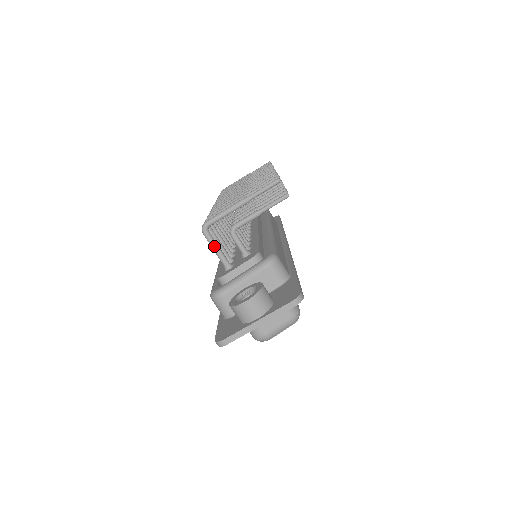
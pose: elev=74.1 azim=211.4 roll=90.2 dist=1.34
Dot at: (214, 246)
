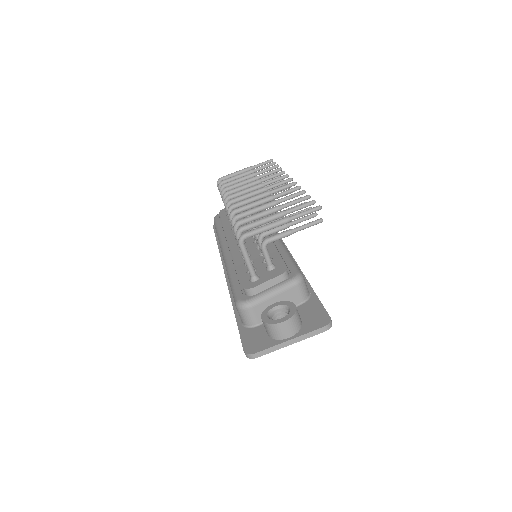
Dot at: (247, 258)
